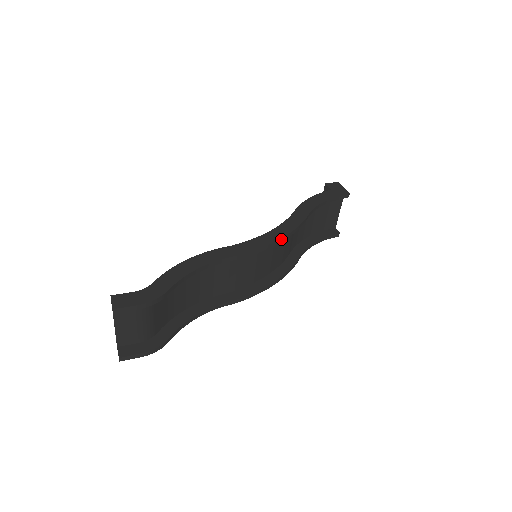
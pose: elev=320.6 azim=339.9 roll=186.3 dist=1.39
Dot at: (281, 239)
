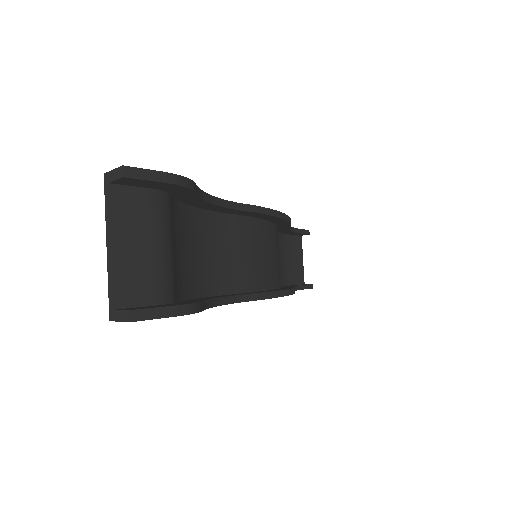
Dot at: (284, 215)
